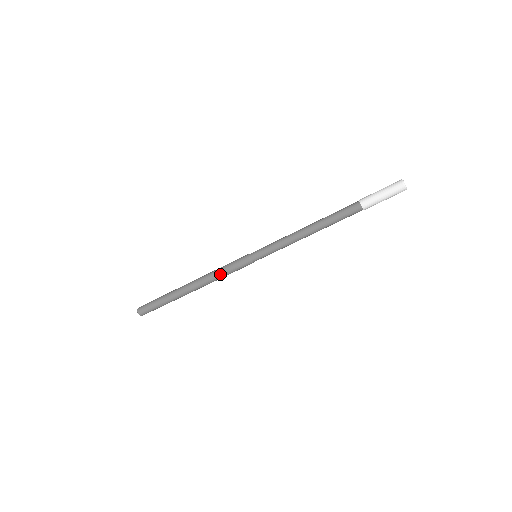
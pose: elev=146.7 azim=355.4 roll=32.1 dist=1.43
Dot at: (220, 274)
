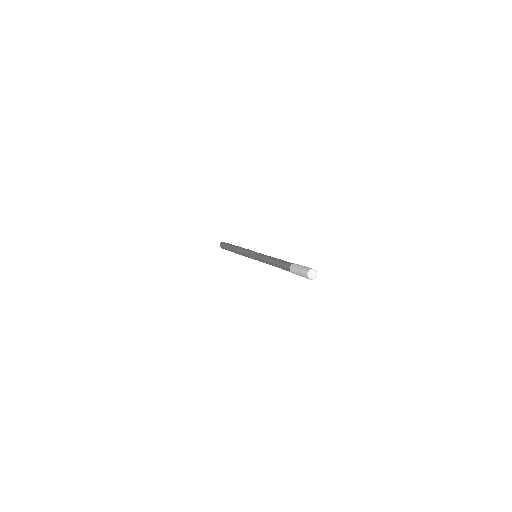
Dot at: (242, 254)
